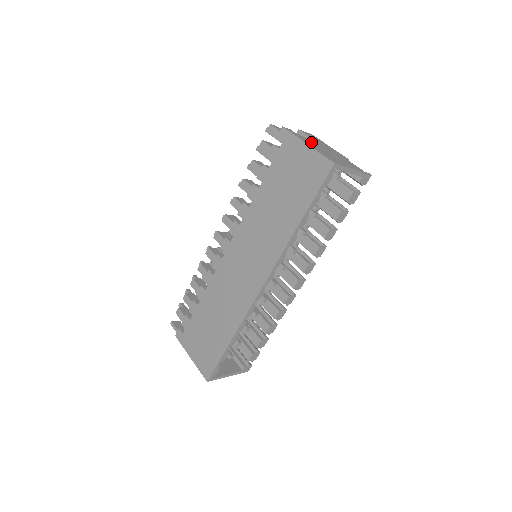
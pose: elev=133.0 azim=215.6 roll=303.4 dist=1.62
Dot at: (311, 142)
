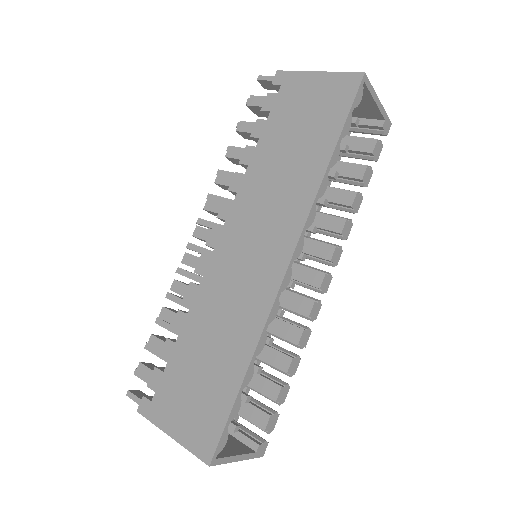
Dot at: occluded
